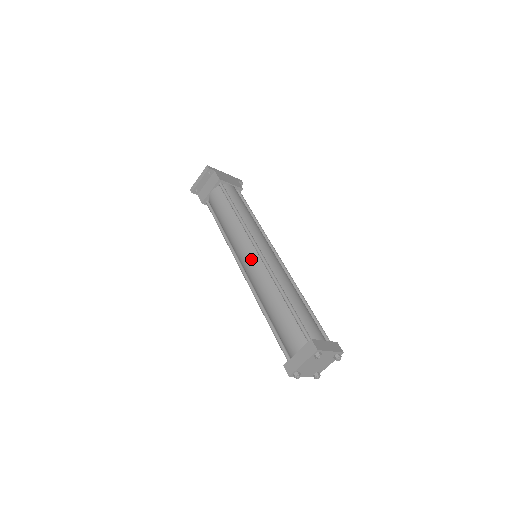
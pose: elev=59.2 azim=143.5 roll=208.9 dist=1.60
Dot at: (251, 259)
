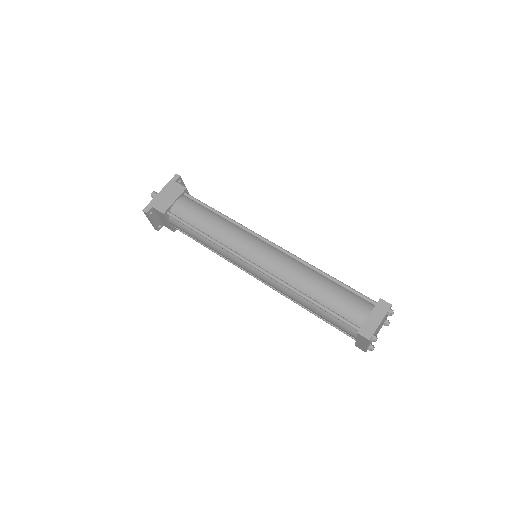
Dot at: (256, 275)
